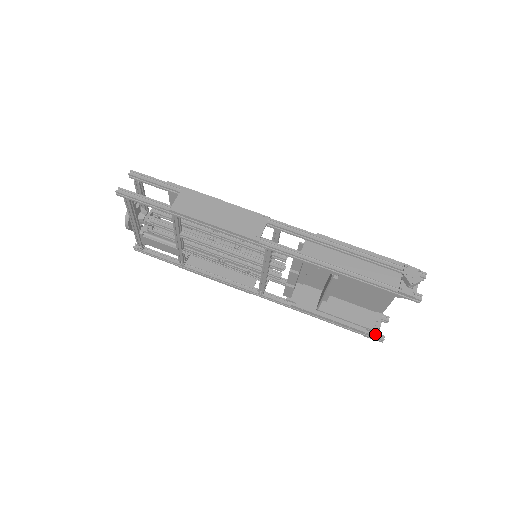
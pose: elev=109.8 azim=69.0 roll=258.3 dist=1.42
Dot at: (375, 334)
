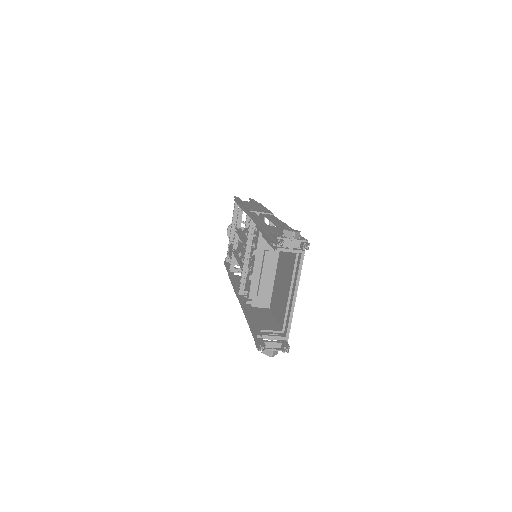
Dot at: (262, 342)
